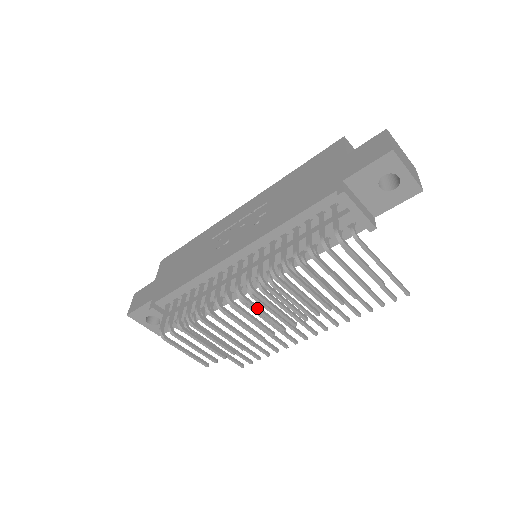
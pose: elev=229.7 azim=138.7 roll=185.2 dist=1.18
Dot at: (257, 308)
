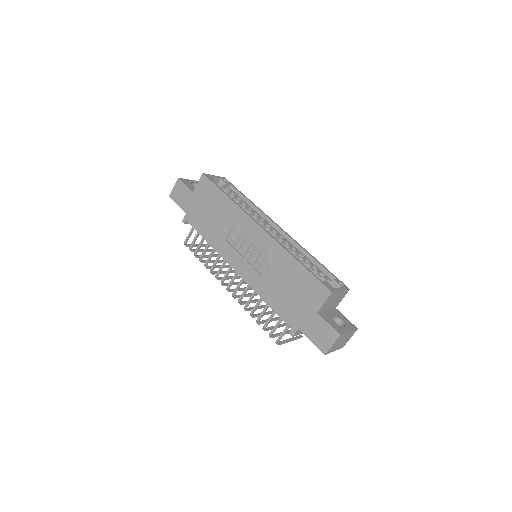
Dot at: occluded
